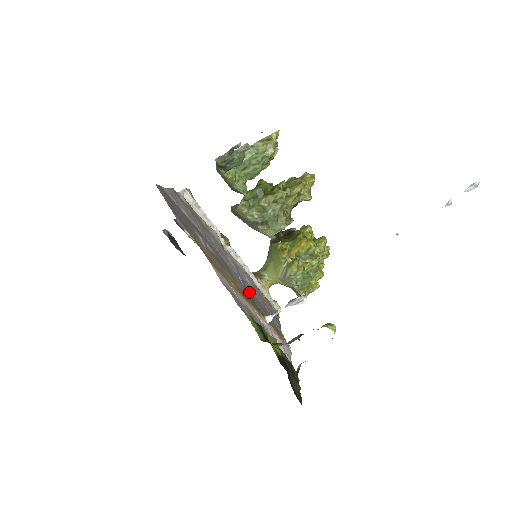
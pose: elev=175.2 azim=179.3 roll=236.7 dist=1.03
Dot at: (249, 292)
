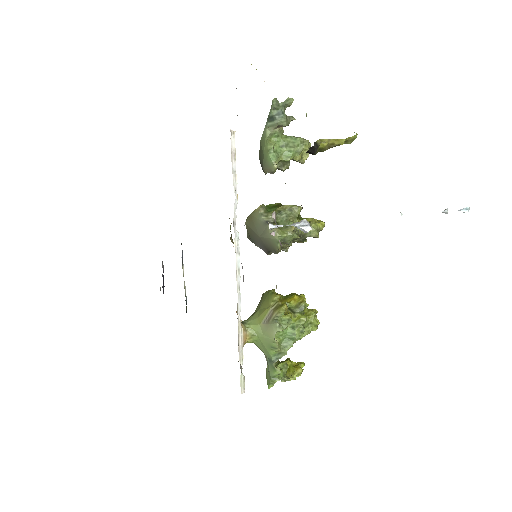
Dot at: occluded
